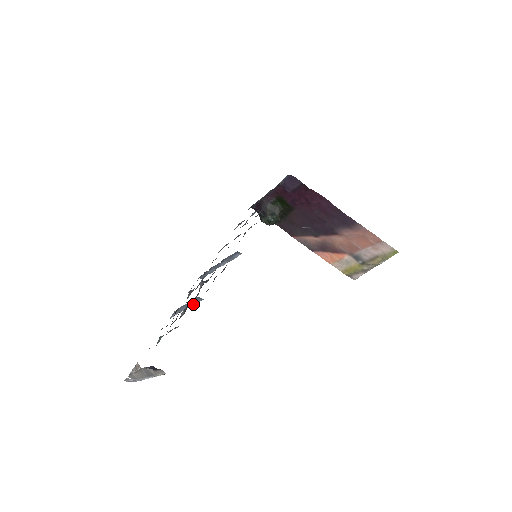
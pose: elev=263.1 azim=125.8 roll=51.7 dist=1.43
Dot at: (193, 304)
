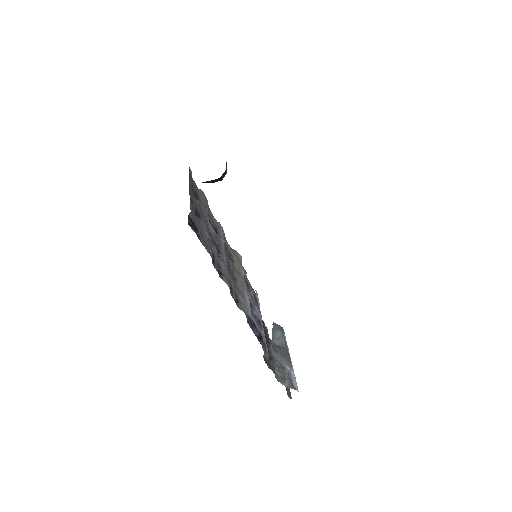
Dot at: (265, 339)
